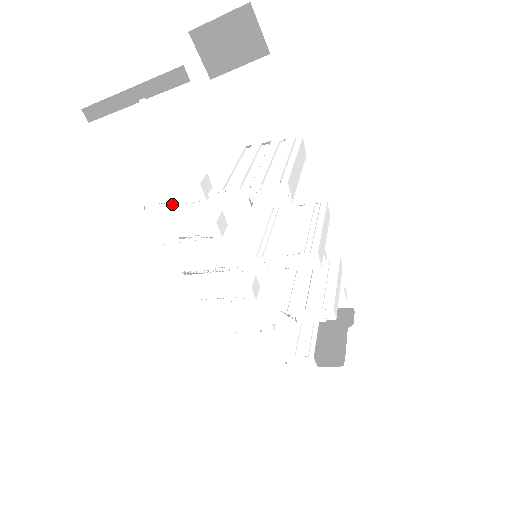
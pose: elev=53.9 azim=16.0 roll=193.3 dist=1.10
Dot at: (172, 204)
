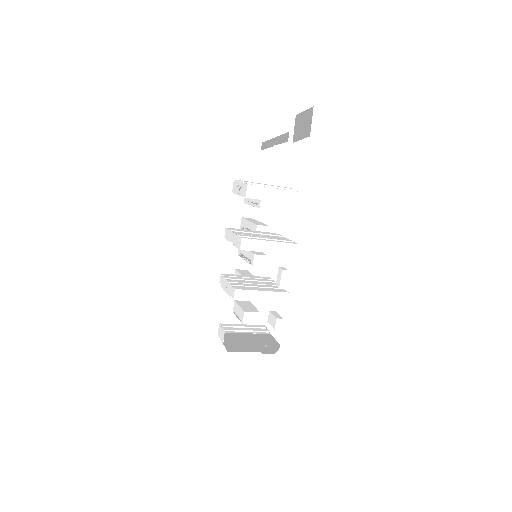
Dot at: (252, 204)
